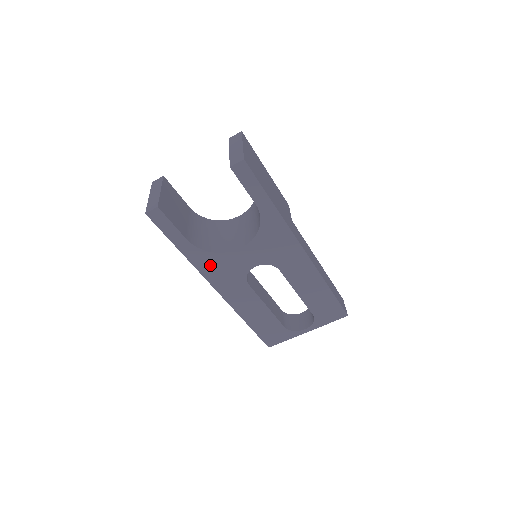
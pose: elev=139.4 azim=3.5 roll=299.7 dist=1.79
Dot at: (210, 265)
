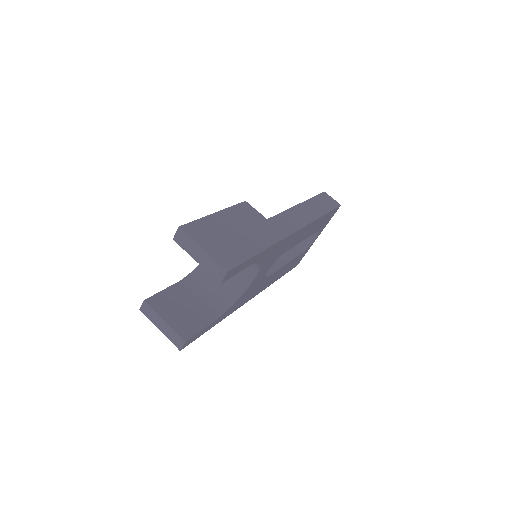
Dot at: (239, 303)
